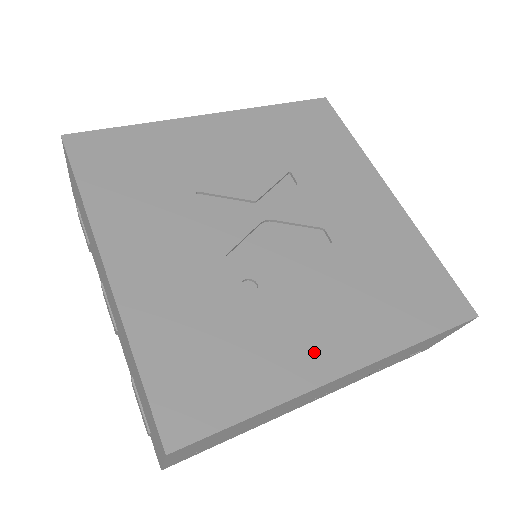
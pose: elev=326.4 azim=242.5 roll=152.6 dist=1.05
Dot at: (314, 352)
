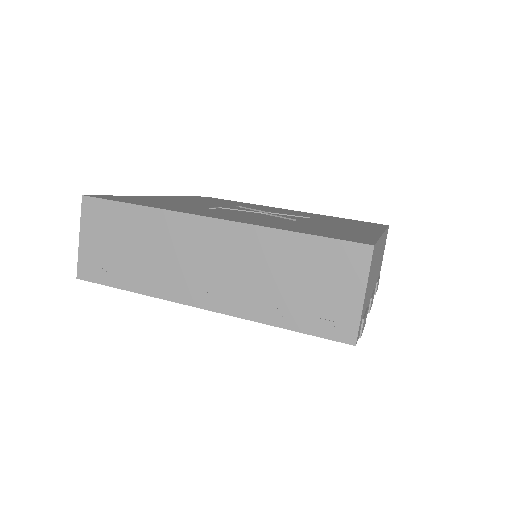
Dot at: (207, 214)
